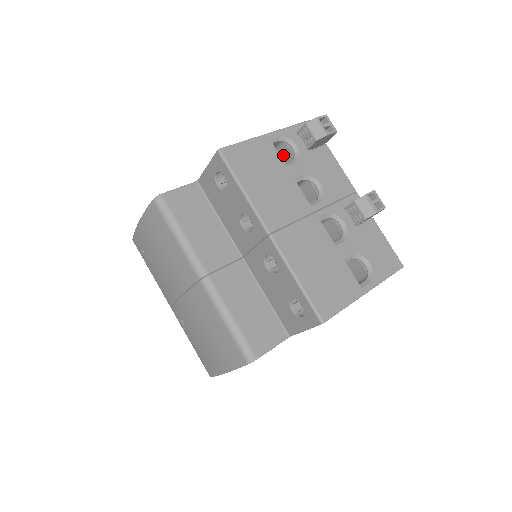
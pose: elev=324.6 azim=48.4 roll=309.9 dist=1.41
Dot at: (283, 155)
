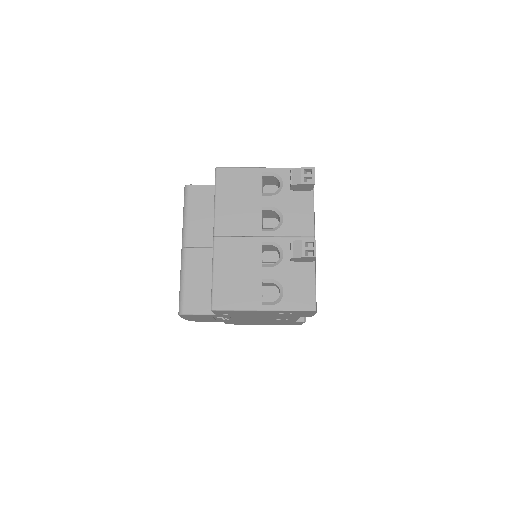
Dot at: occluded
